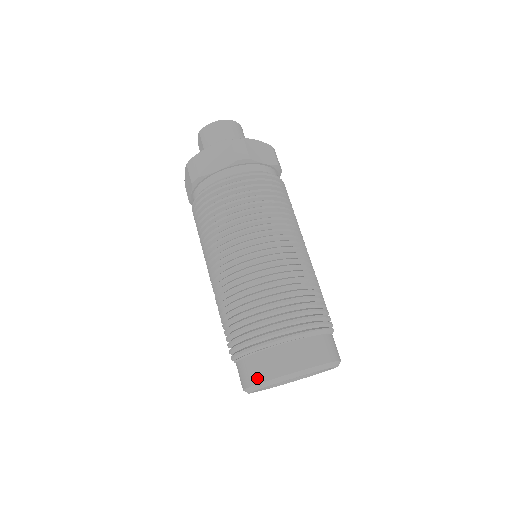
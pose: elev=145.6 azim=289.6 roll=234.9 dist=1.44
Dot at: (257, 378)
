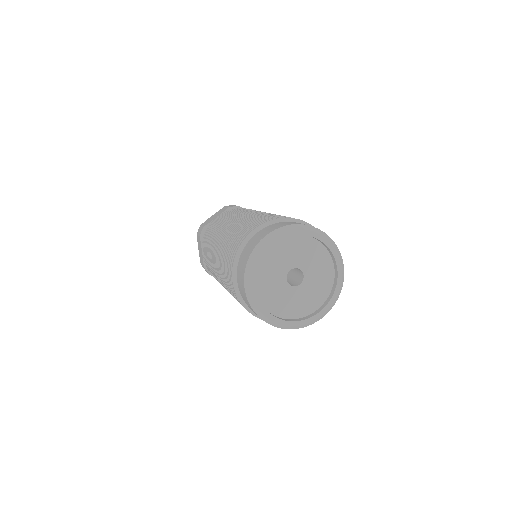
Dot at: (249, 253)
